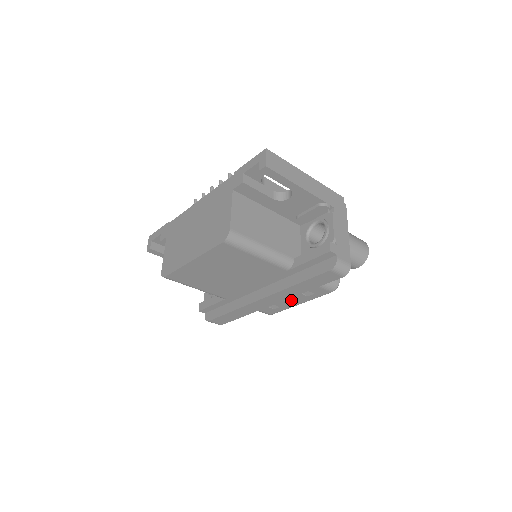
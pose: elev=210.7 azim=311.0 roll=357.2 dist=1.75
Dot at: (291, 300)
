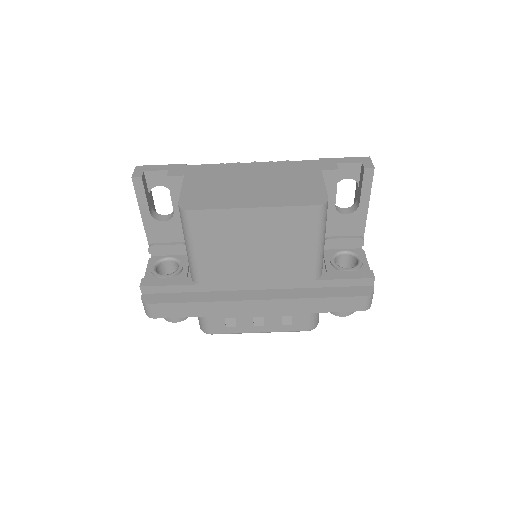
Dot at: (259, 322)
